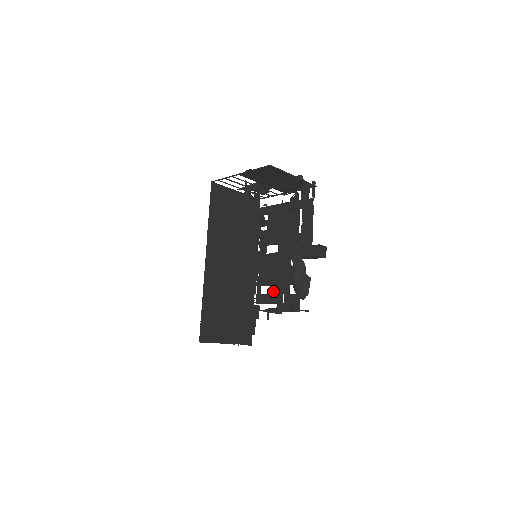
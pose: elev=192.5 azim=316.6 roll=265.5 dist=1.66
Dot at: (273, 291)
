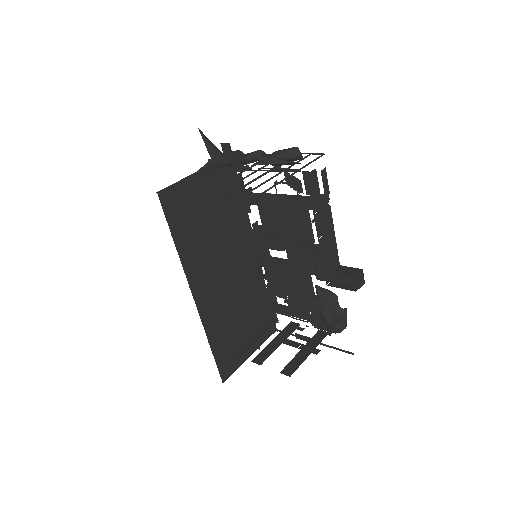
Dot at: (294, 305)
